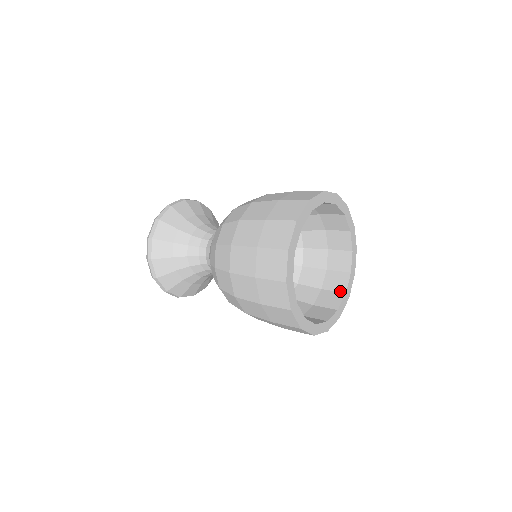
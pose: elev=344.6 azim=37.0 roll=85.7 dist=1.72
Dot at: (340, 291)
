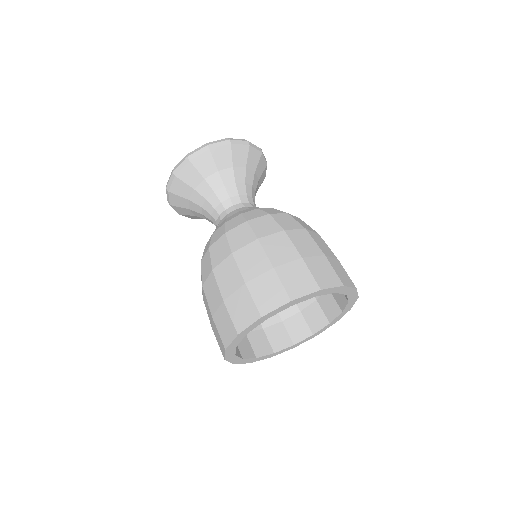
Dot at: (311, 329)
